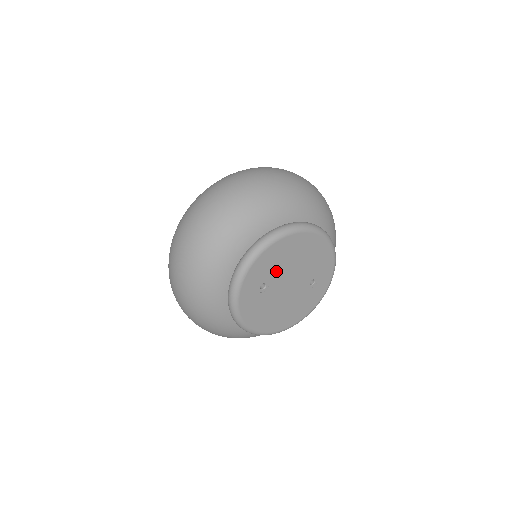
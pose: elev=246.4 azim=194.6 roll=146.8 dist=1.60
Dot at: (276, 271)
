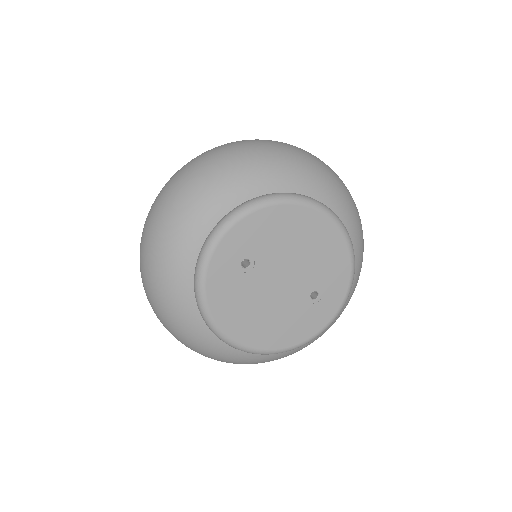
Dot at: (269, 249)
